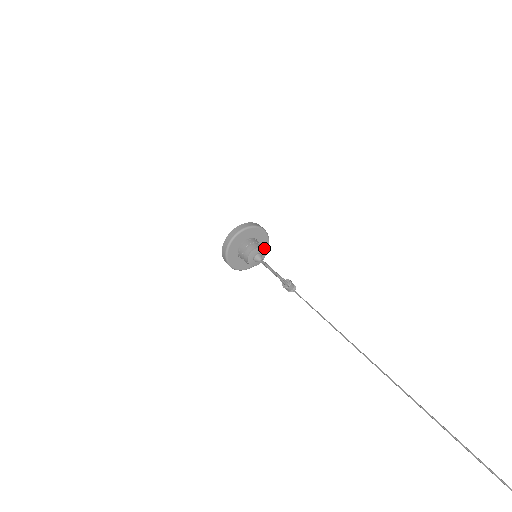
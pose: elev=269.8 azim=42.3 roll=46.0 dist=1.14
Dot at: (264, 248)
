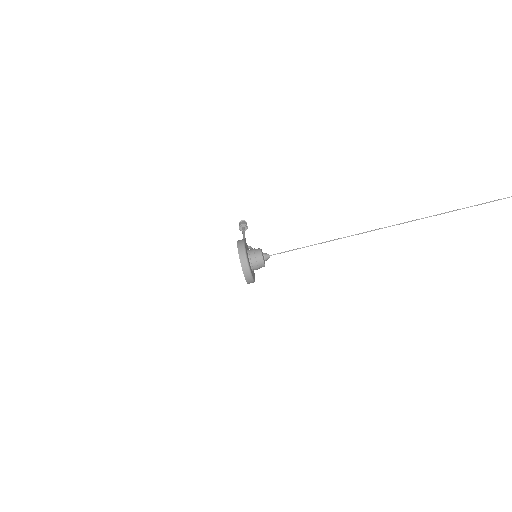
Dot at: (247, 245)
